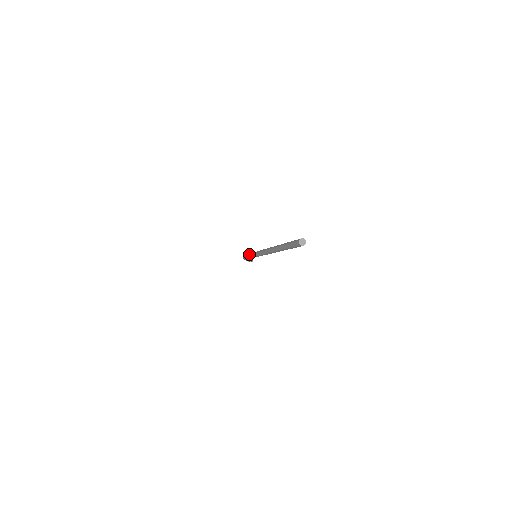
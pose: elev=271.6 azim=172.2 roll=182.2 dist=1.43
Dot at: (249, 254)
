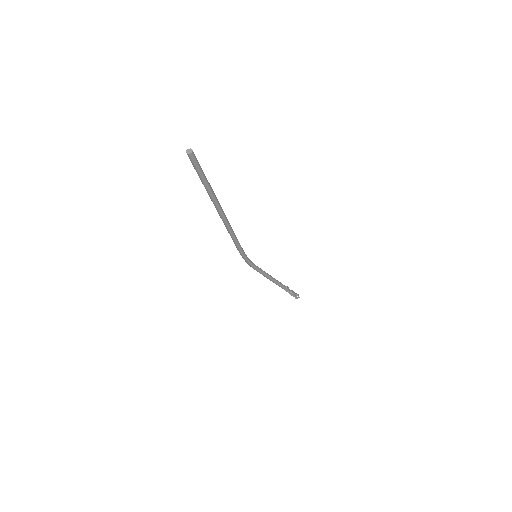
Dot at: (236, 246)
